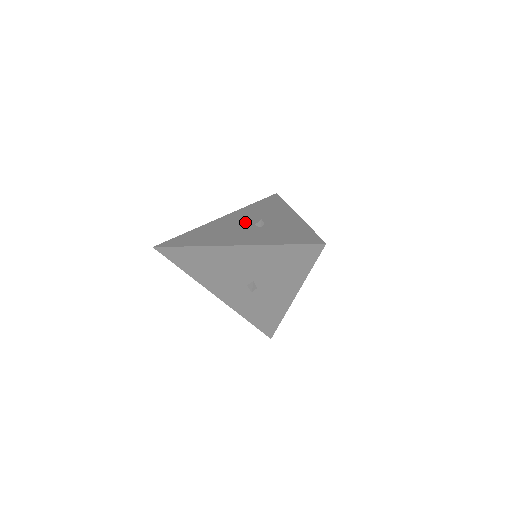
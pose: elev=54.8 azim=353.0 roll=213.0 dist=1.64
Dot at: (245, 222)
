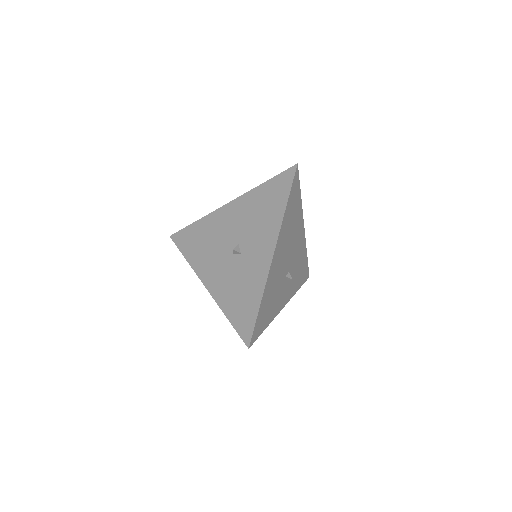
Dot at: occluded
